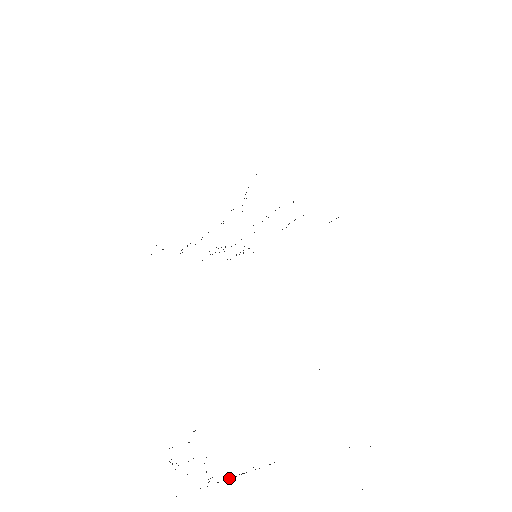
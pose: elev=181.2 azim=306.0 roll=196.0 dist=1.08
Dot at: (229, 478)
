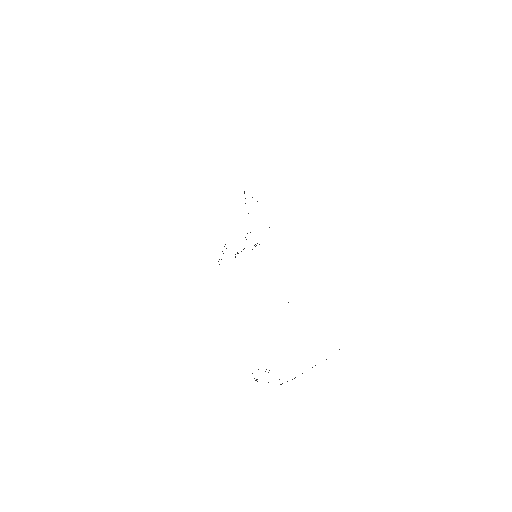
Dot at: occluded
